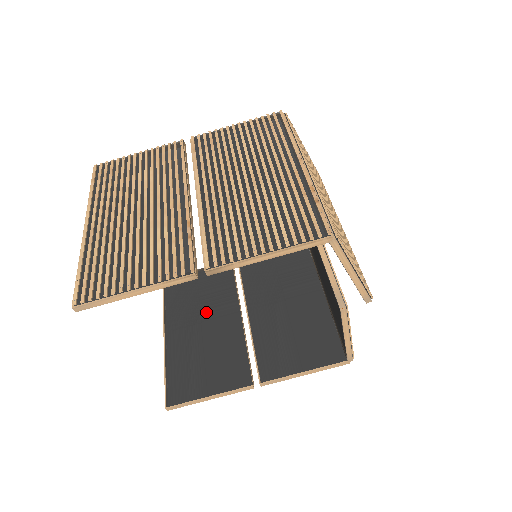
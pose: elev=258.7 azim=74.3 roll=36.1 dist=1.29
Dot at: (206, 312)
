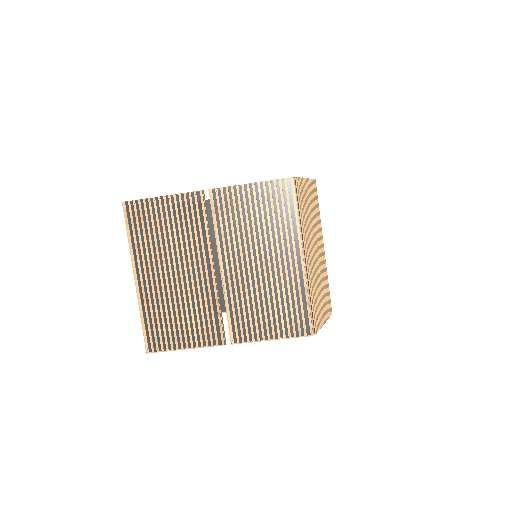
Dot at: occluded
